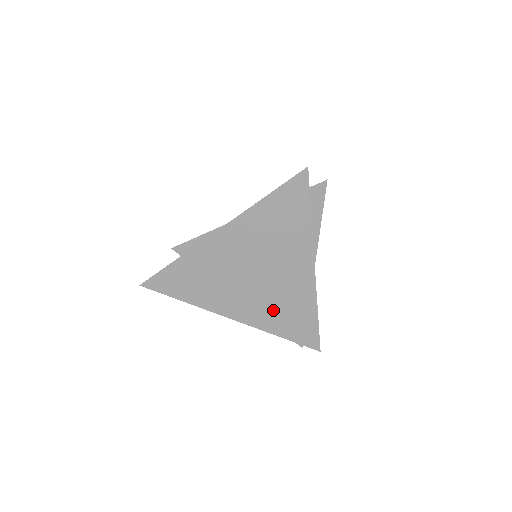
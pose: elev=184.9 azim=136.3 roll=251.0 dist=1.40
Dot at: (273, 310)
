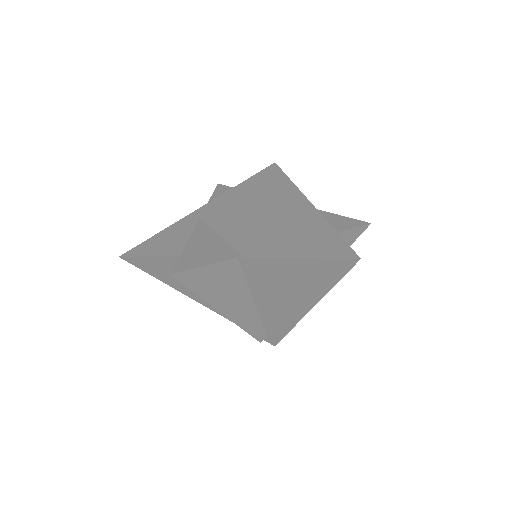
Dot at: (250, 320)
